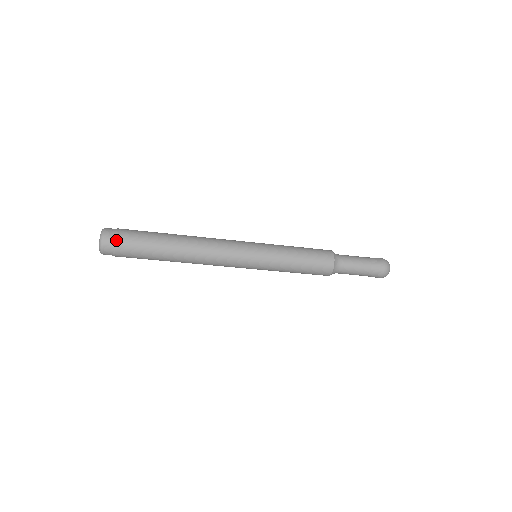
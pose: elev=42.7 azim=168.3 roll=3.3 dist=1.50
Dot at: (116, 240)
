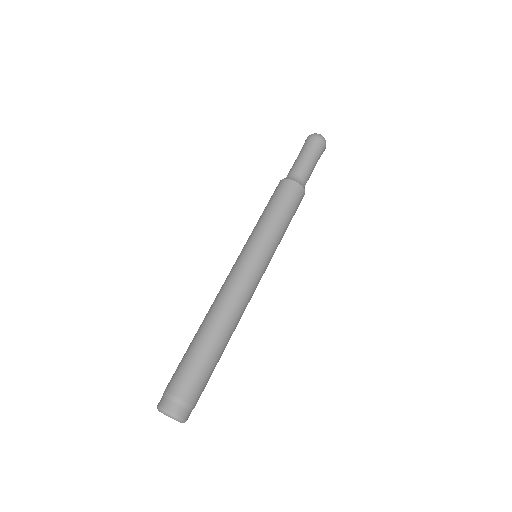
Dot at: occluded
